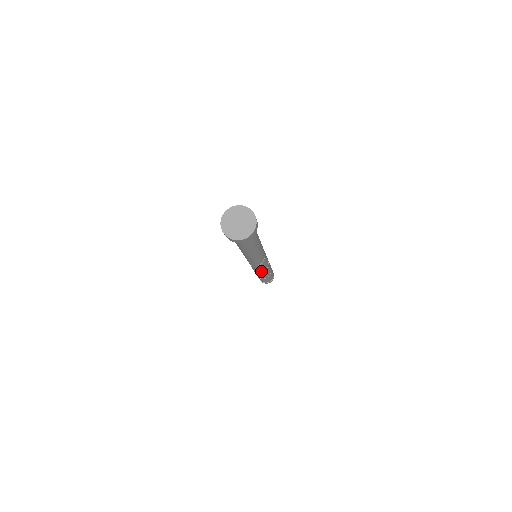
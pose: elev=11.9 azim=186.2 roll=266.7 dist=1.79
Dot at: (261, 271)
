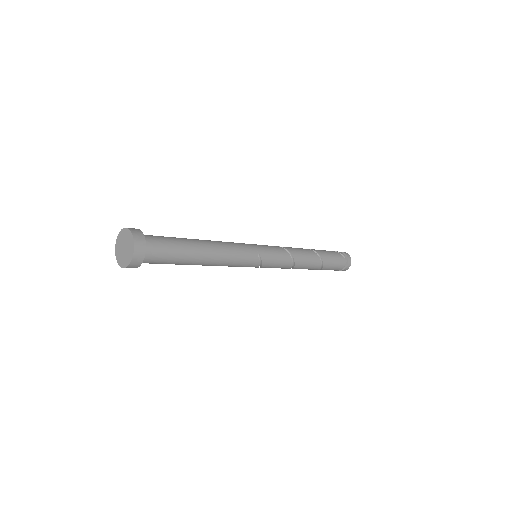
Dot at: (288, 267)
